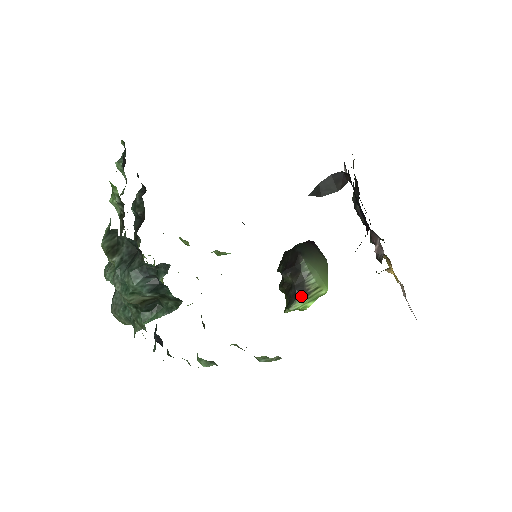
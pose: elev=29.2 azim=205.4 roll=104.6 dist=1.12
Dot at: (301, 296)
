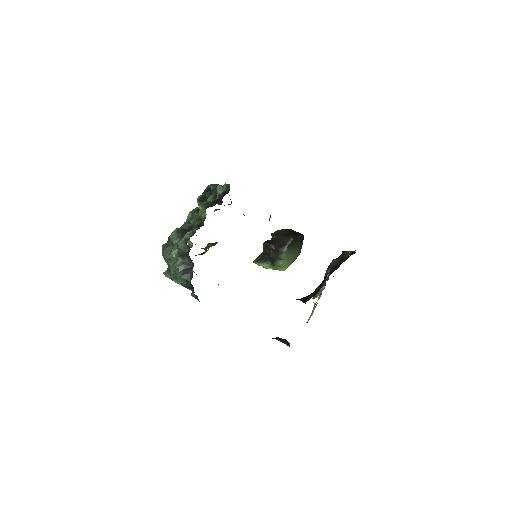
Dot at: (269, 263)
